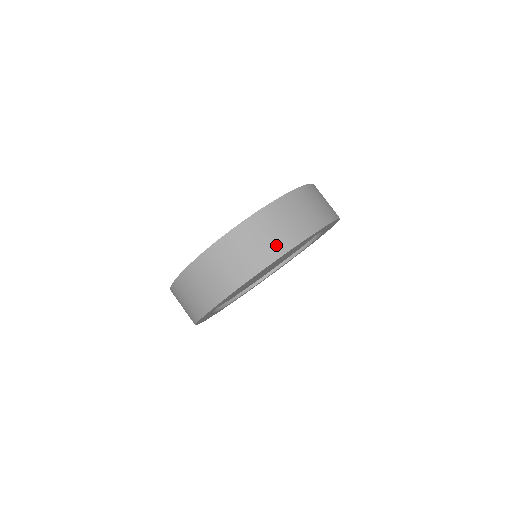
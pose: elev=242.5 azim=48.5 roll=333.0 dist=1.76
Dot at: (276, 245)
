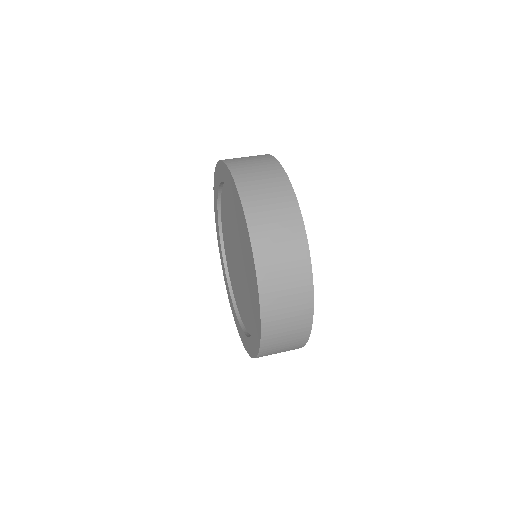
Dot at: (300, 278)
